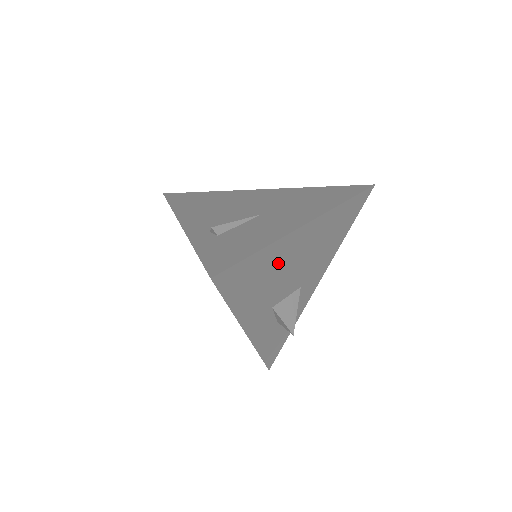
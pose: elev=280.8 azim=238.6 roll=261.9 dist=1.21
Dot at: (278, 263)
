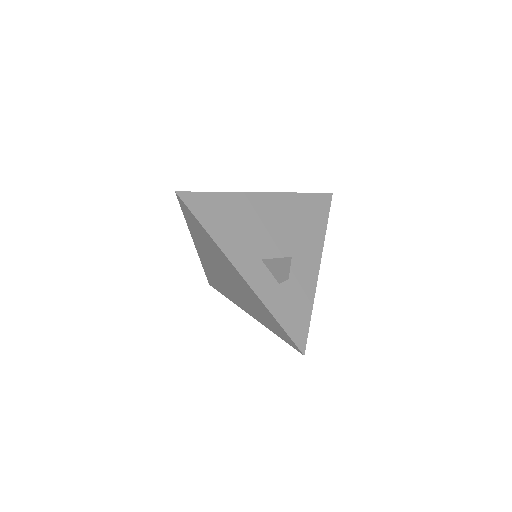
Dot at: (244, 214)
